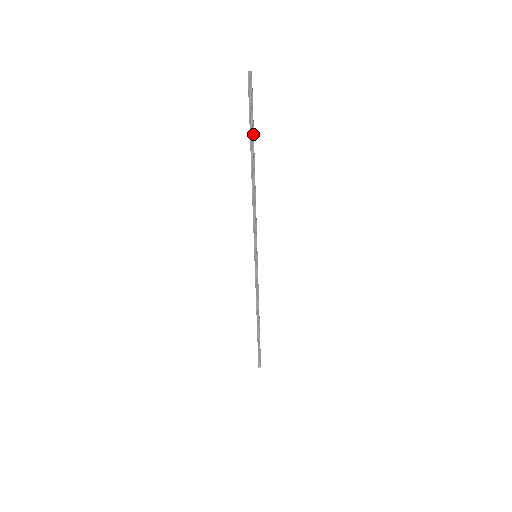
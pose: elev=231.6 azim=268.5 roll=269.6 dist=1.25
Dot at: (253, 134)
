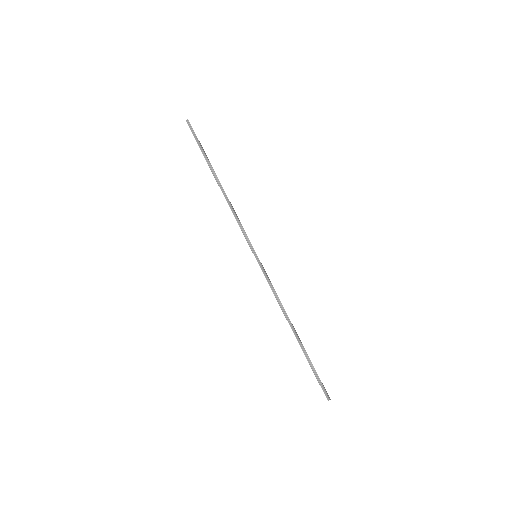
Dot at: (206, 156)
